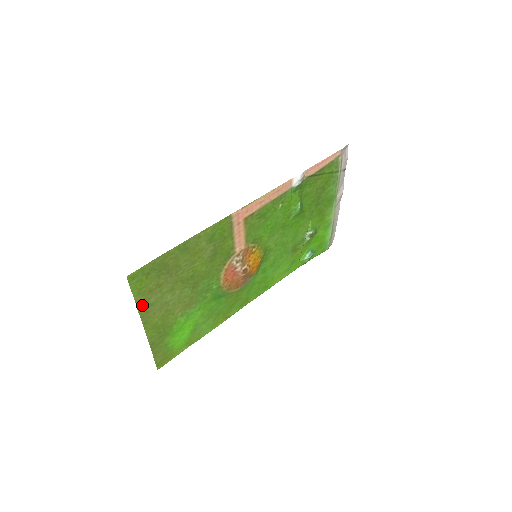
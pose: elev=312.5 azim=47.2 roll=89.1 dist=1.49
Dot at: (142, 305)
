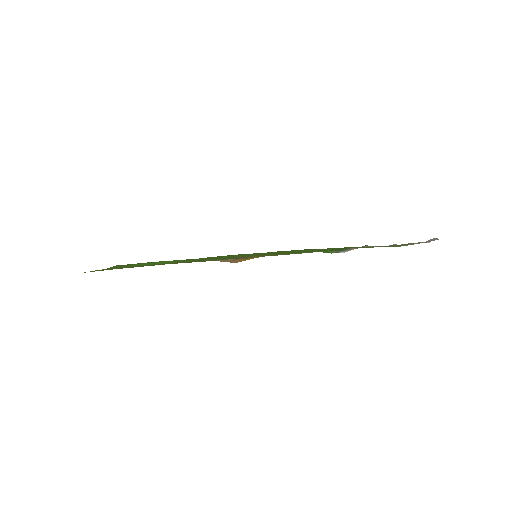
Dot at: (98, 270)
